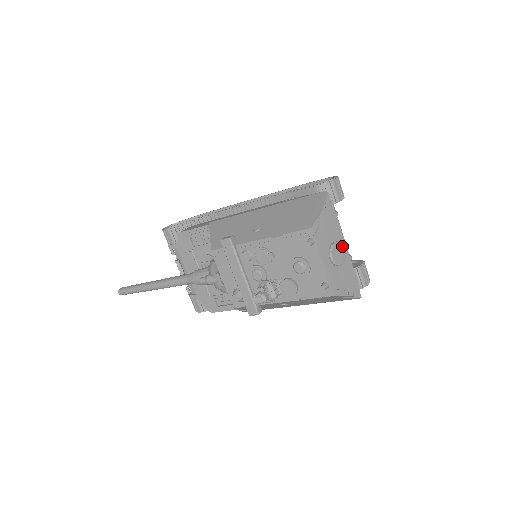
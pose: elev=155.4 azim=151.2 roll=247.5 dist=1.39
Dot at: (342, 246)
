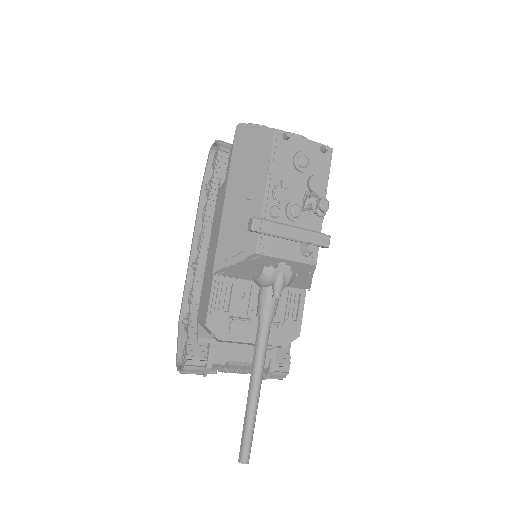
Dot at: occluded
